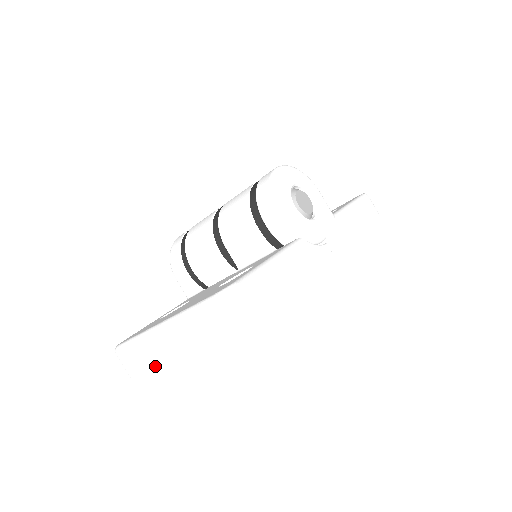
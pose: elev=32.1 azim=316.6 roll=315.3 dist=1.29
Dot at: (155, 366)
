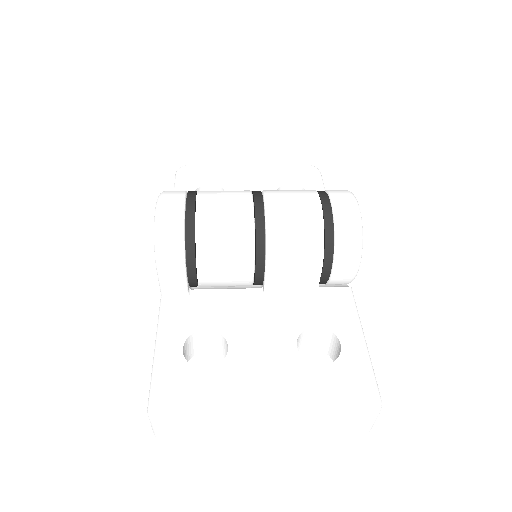
Dot at: (224, 442)
